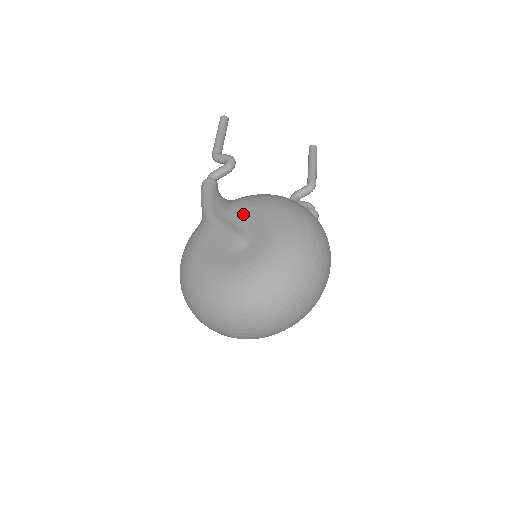
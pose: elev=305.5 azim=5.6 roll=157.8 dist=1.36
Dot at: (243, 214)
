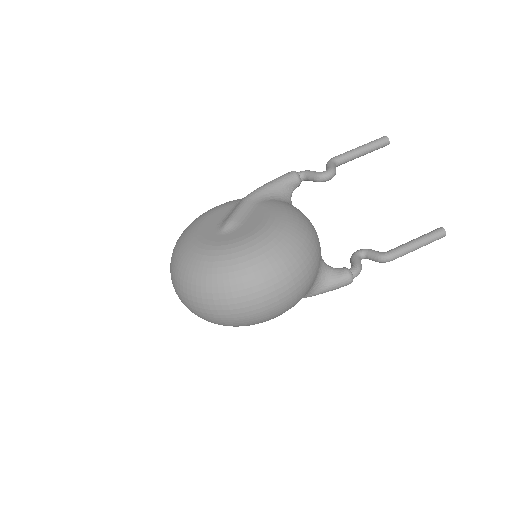
Dot at: (258, 213)
